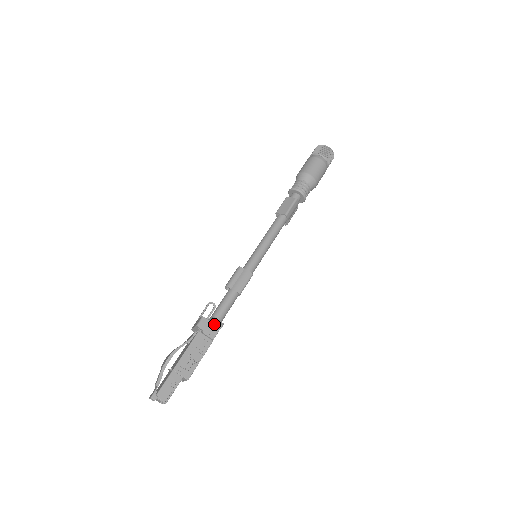
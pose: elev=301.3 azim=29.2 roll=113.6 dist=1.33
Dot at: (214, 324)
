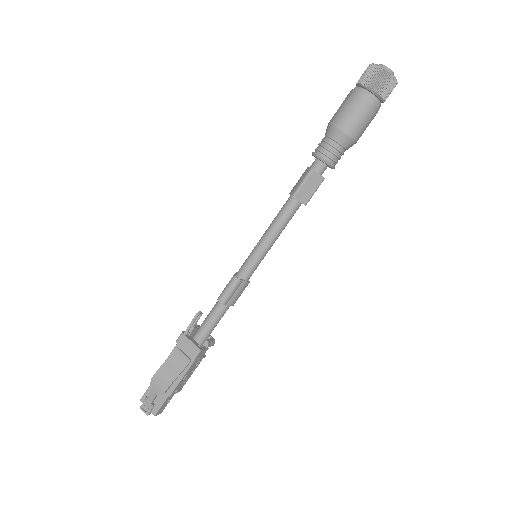
Dot at: (207, 345)
